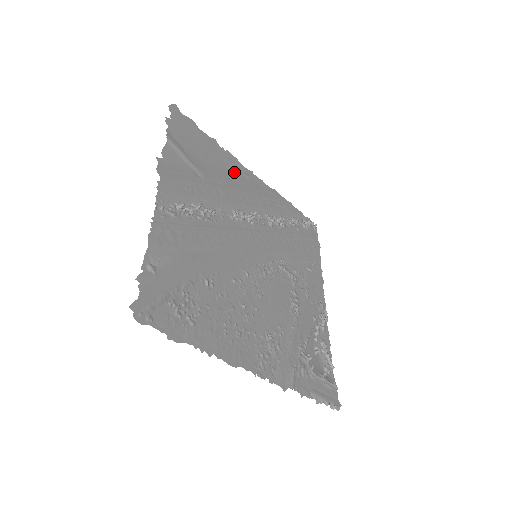
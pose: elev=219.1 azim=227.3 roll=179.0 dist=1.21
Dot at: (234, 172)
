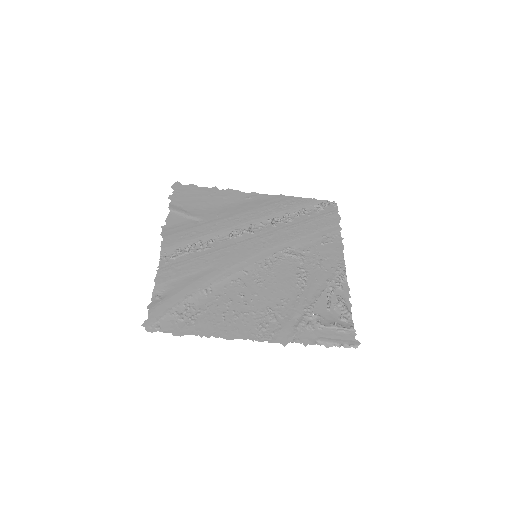
Dot at: (235, 202)
